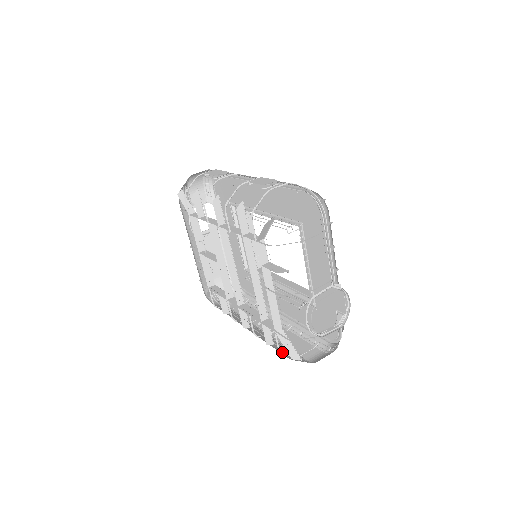
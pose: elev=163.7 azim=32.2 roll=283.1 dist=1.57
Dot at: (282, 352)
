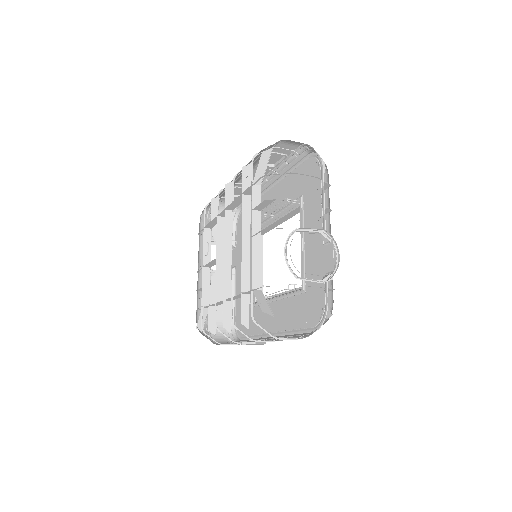
Dot at: occluded
